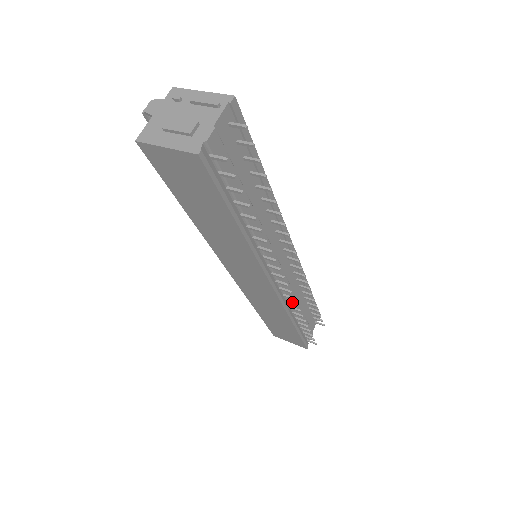
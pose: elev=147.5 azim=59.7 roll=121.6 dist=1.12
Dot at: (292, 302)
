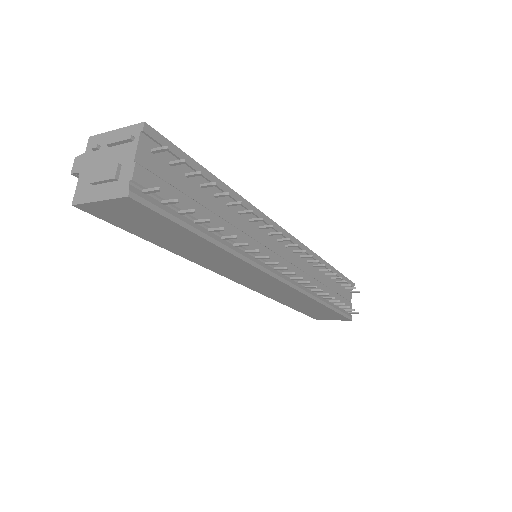
Dot at: (310, 286)
